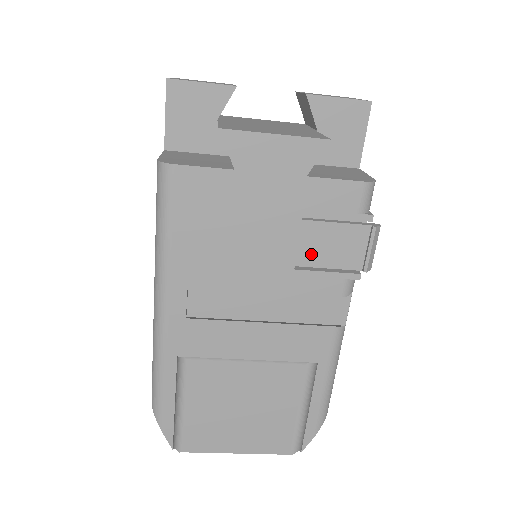
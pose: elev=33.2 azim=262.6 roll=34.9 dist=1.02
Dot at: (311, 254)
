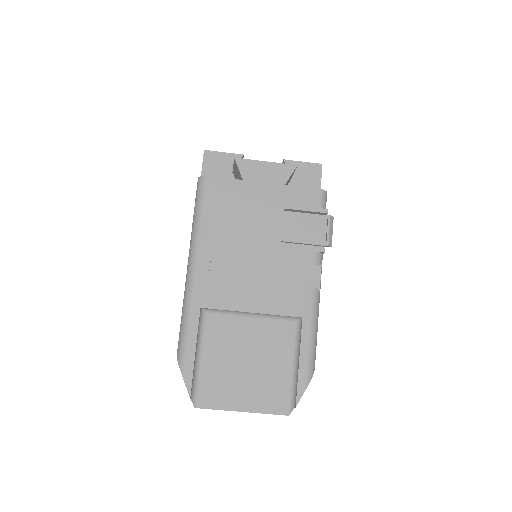
Dot at: (291, 233)
